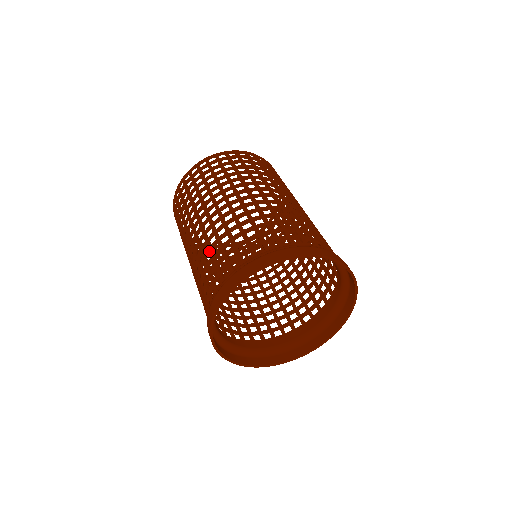
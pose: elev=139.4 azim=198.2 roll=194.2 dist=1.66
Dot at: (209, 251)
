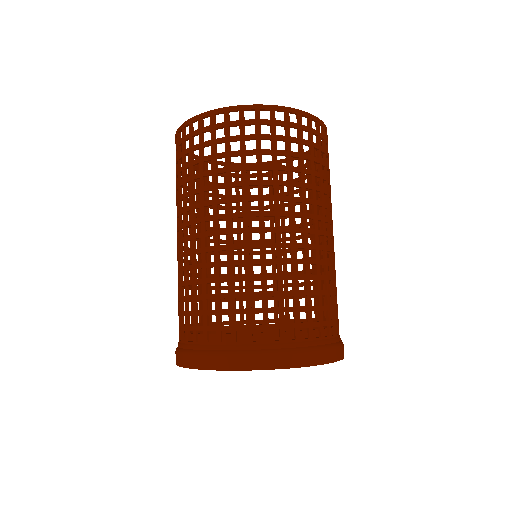
Dot at: (215, 284)
